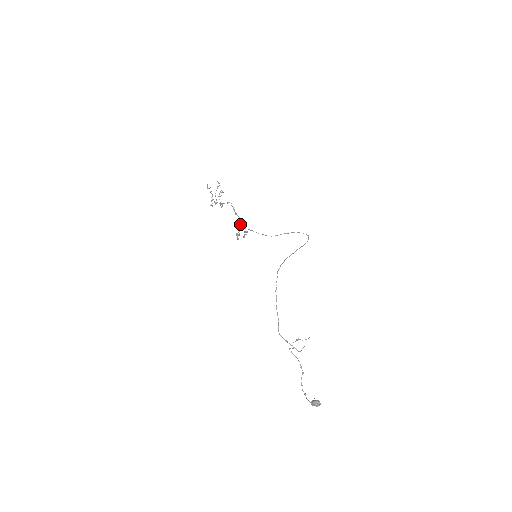
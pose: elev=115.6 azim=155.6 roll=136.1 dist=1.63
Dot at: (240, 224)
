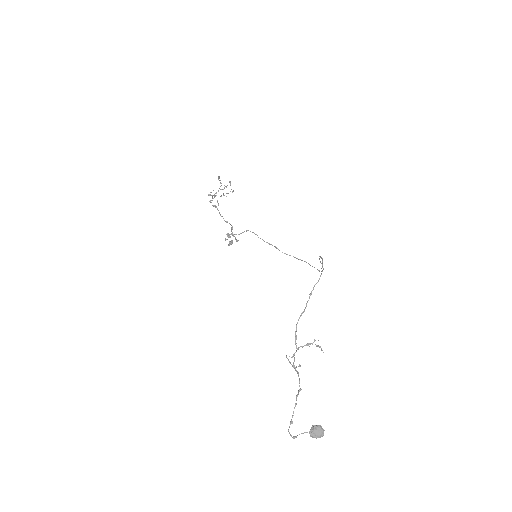
Dot at: occluded
